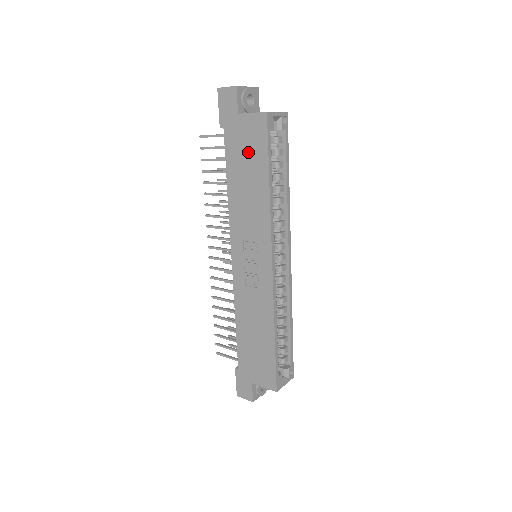
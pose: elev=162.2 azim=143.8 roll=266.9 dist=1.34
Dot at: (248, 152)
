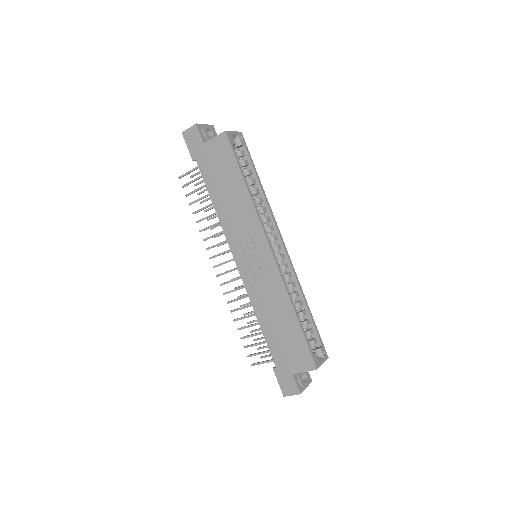
Dot at: (221, 168)
